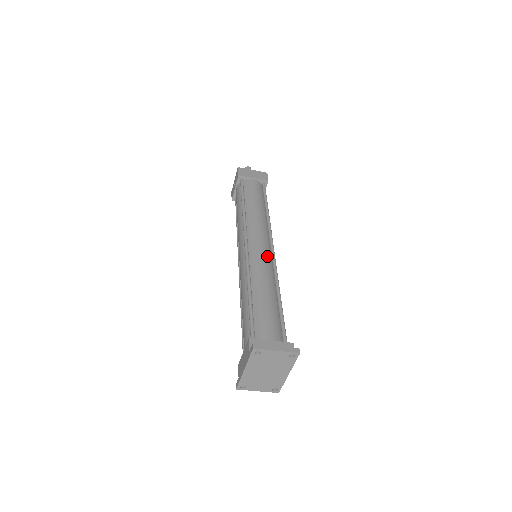
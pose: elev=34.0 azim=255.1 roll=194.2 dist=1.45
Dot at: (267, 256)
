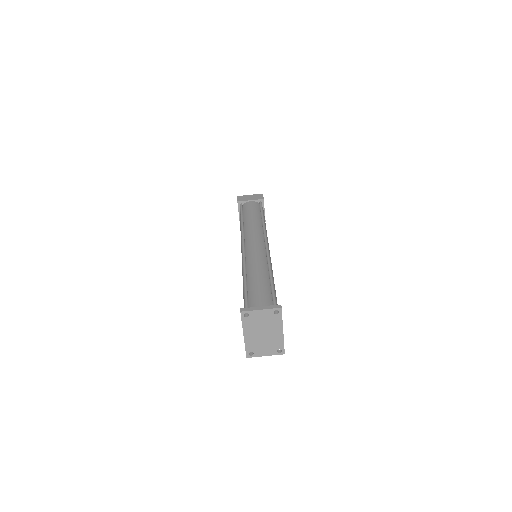
Dot at: (261, 251)
